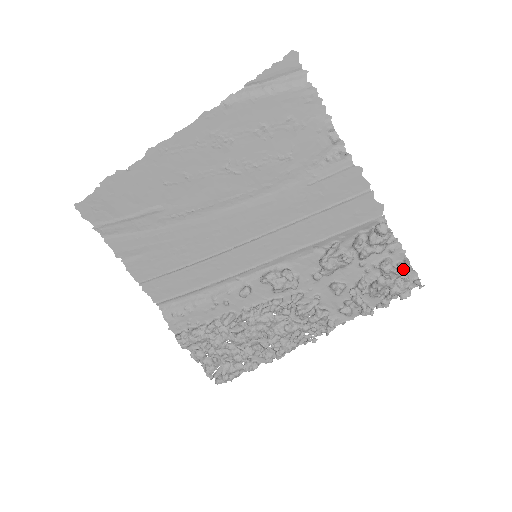
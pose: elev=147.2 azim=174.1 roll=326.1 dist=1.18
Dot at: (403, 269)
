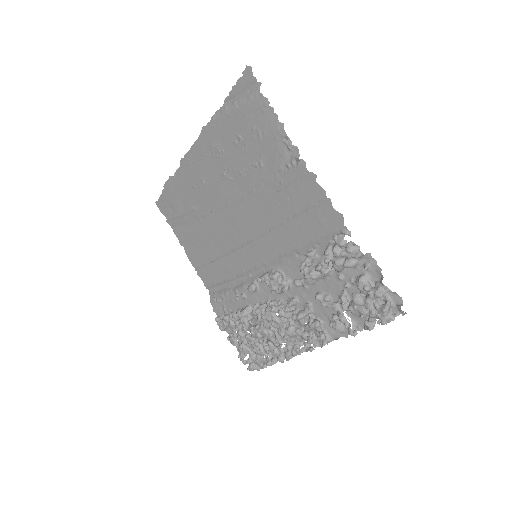
Dot at: (377, 289)
